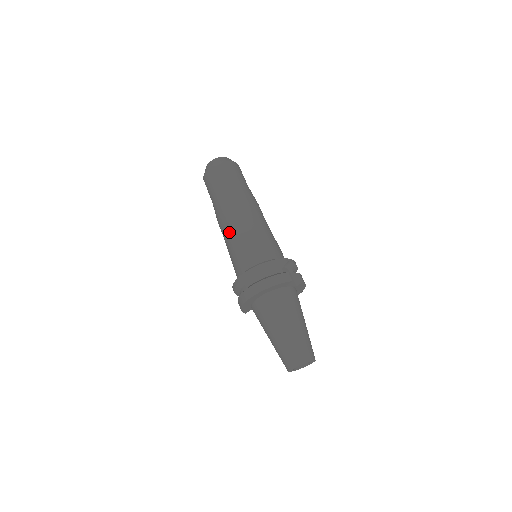
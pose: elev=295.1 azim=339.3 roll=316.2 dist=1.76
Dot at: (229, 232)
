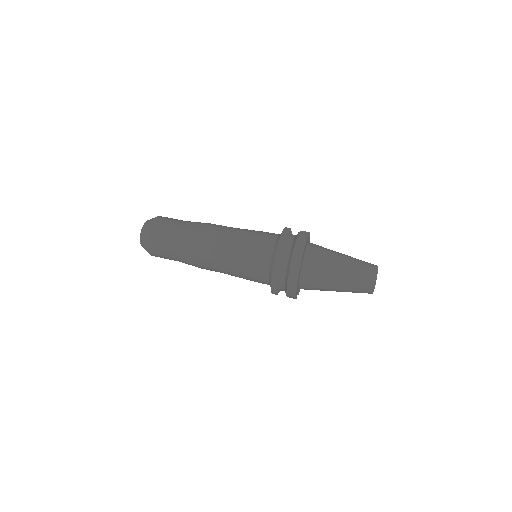
Dot at: (223, 256)
